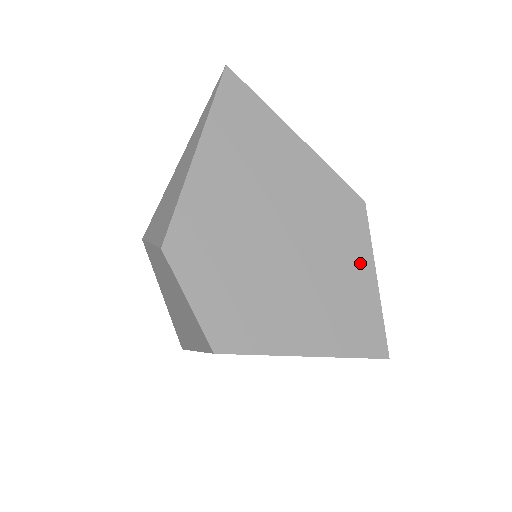
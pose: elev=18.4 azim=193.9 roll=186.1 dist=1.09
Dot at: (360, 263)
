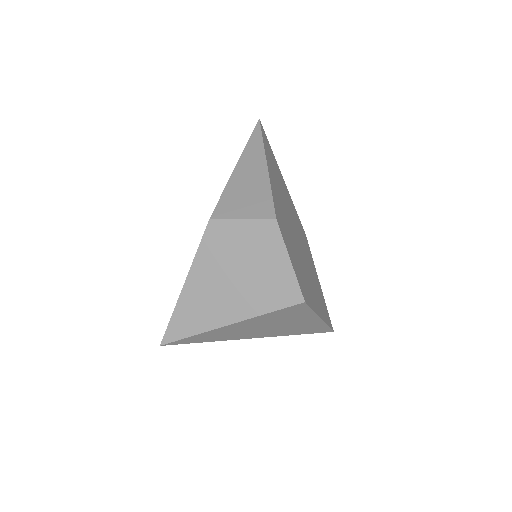
Dot at: (314, 269)
